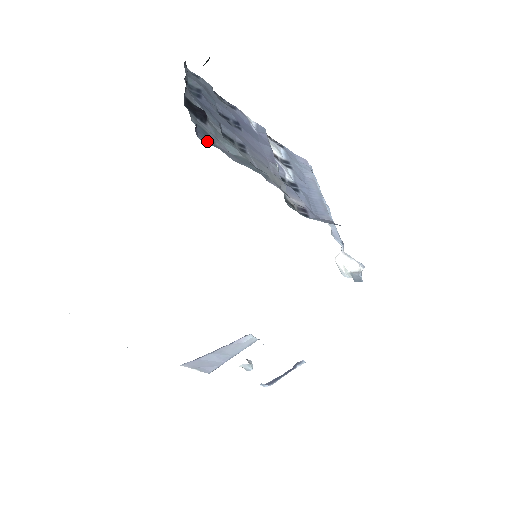
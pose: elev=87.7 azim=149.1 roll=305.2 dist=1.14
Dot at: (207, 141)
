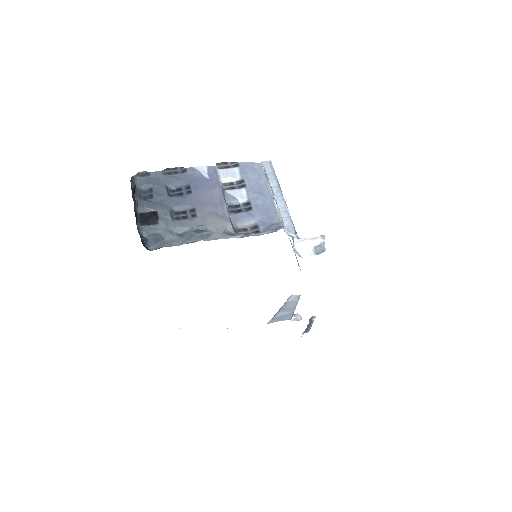
Dot at: (157, 244)
